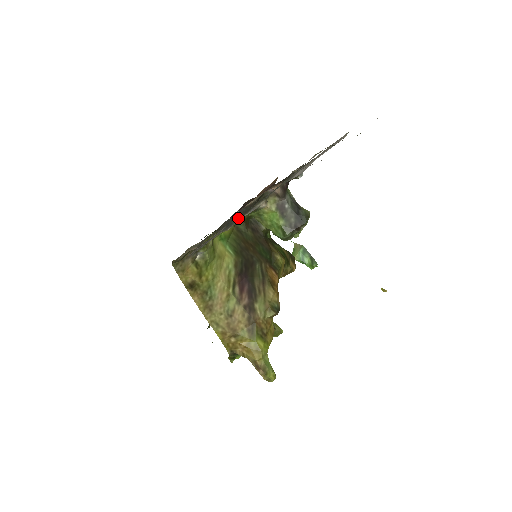
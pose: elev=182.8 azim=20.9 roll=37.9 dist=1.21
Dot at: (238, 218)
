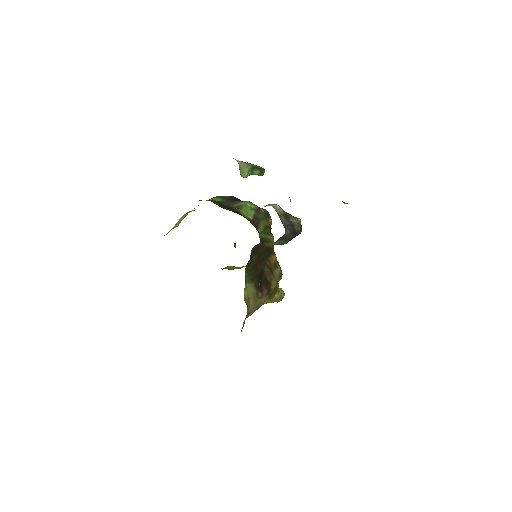
Dot at: (260, 280)
